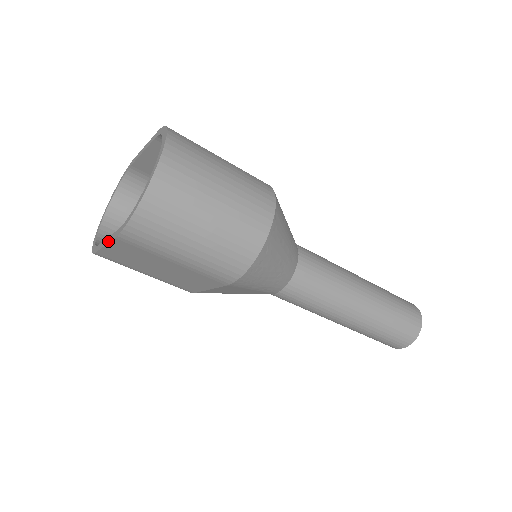
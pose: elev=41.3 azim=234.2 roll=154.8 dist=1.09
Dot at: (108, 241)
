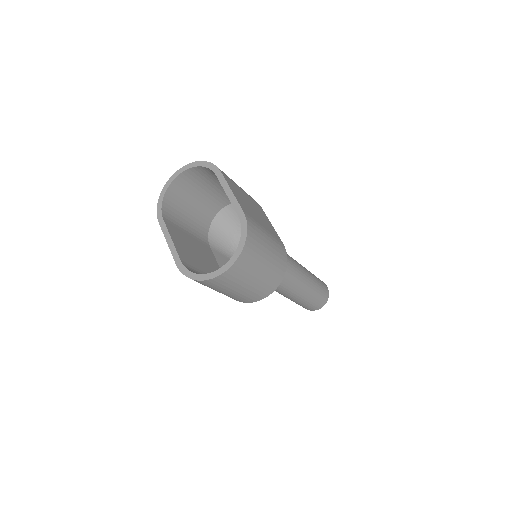
Dot at: (171, 248)
